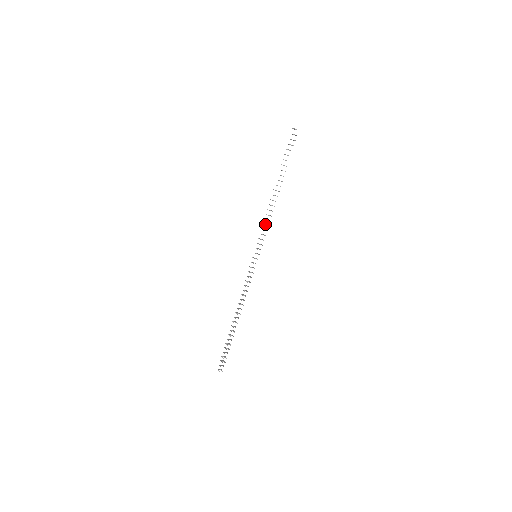
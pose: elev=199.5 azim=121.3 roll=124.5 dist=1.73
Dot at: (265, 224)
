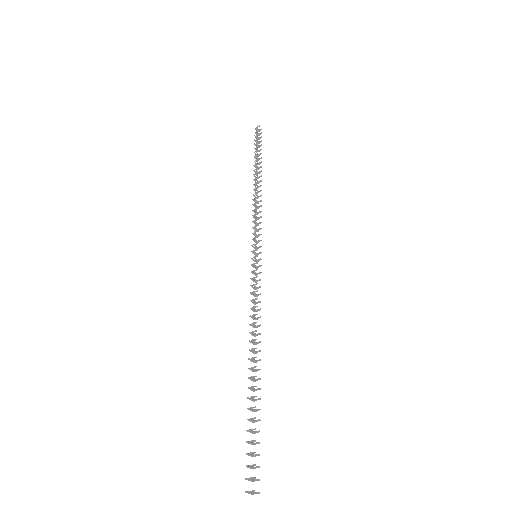
Dot at: (254, 217)
